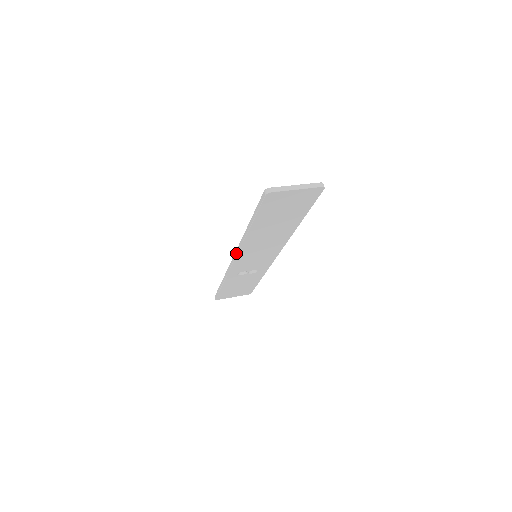
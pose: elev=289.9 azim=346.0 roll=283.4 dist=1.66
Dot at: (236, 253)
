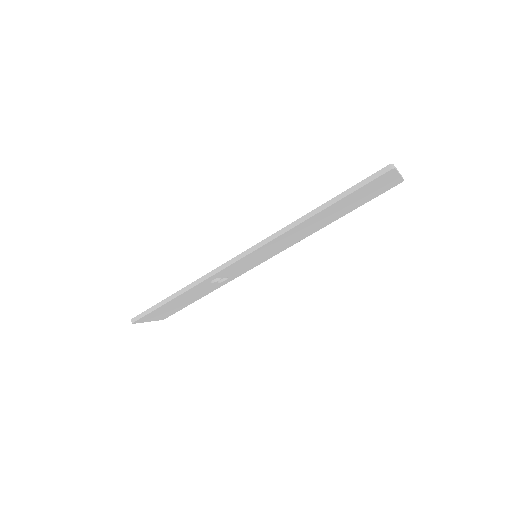
Dot at: (260, 245)
